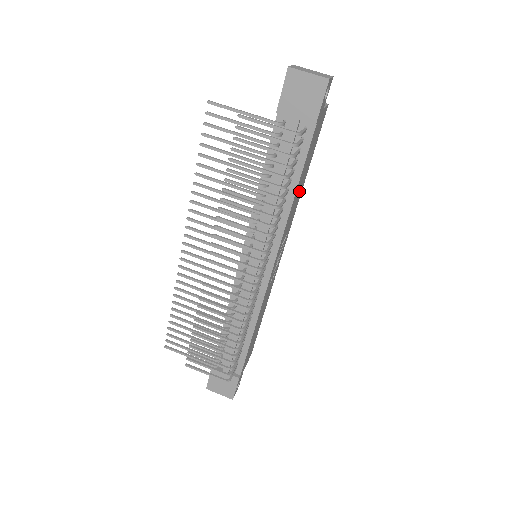
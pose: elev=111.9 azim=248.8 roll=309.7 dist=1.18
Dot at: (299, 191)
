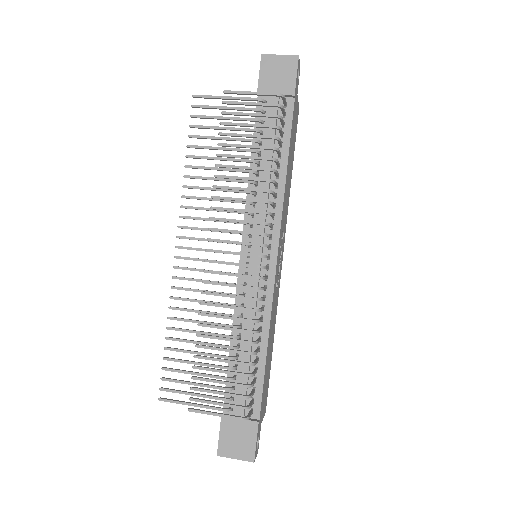
Dot at: (288, 180)
